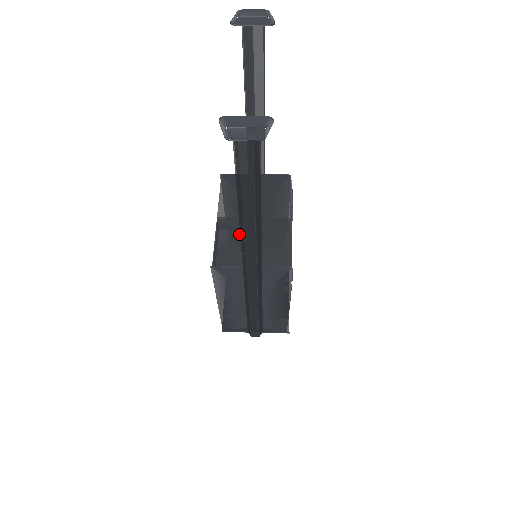
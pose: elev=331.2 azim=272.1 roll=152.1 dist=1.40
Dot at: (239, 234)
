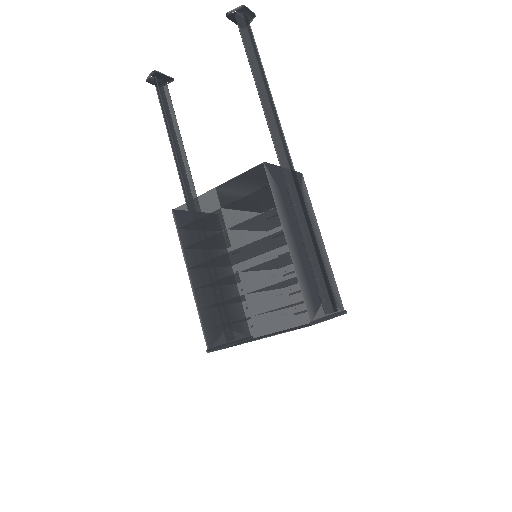
Dot at: occluded
